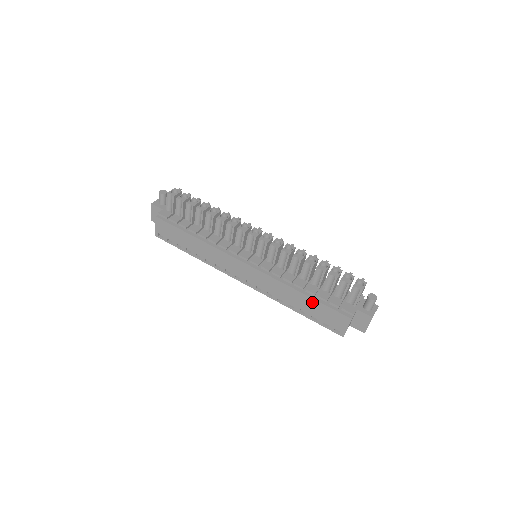
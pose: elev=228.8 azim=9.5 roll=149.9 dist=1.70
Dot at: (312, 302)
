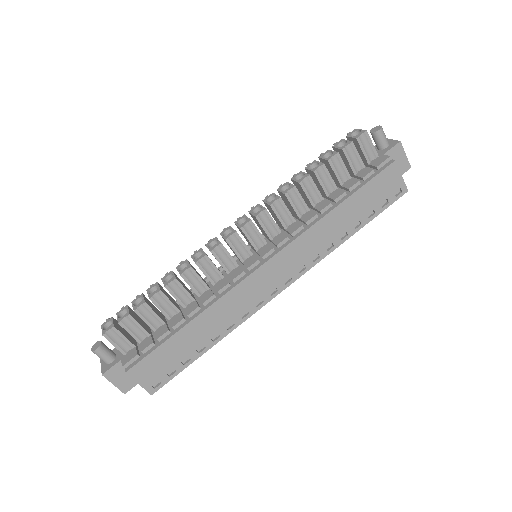
Dot at: (353, 201)
